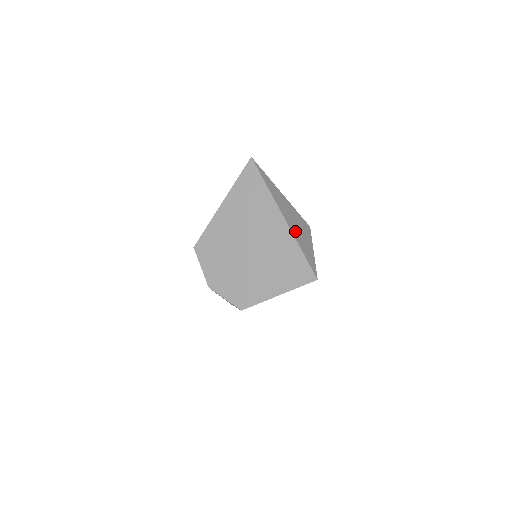
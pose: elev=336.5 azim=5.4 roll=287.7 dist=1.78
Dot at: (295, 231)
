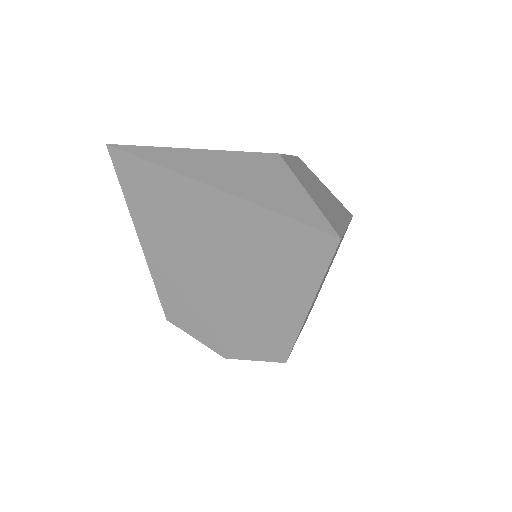
Dot at: (247, 190)
